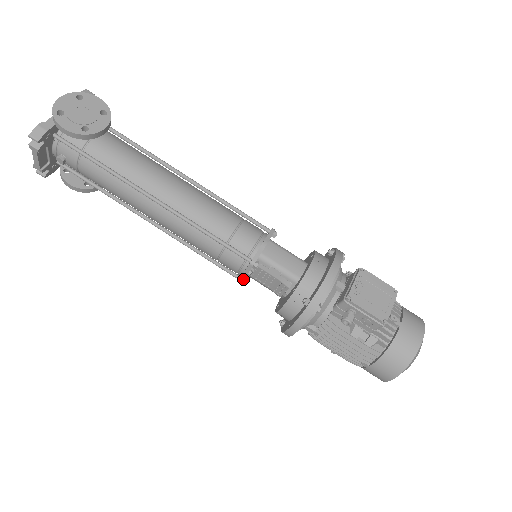
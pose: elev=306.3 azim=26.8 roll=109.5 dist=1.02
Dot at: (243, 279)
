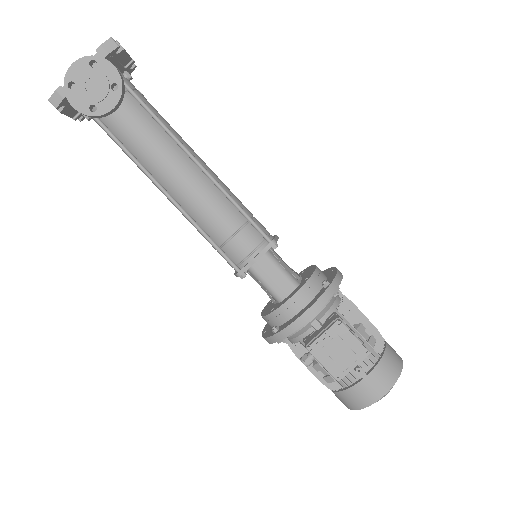
Dot at: occluded
